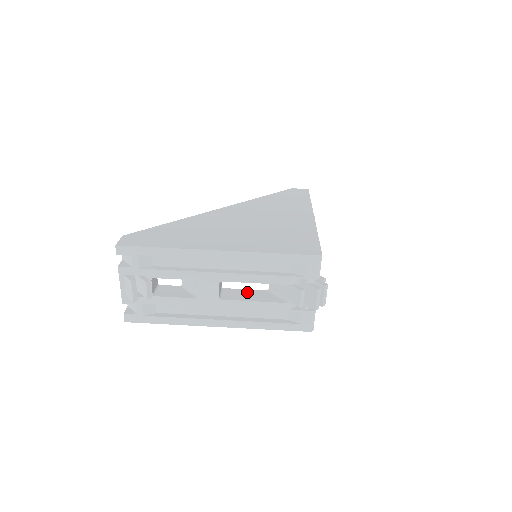
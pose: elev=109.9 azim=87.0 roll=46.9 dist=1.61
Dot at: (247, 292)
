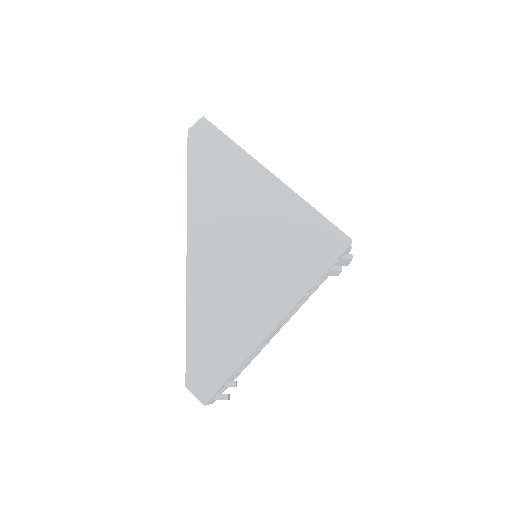
Dot at: occluded
